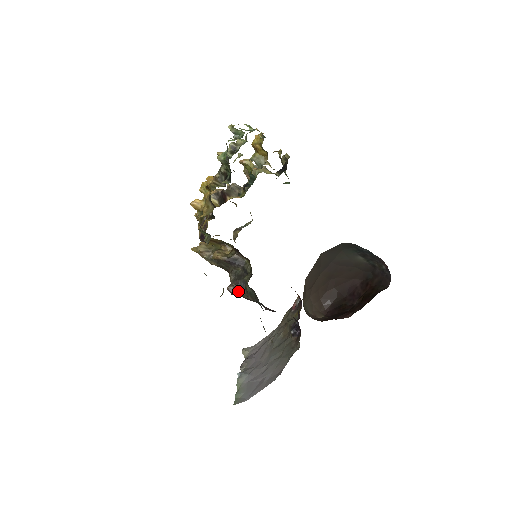
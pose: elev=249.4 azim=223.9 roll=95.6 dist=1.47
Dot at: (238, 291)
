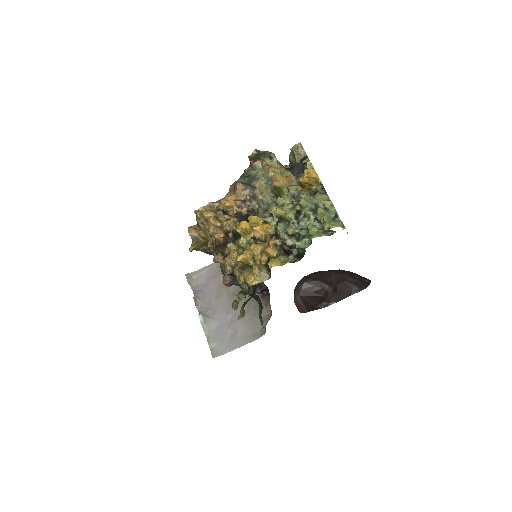
Dot at: (233, 284)
